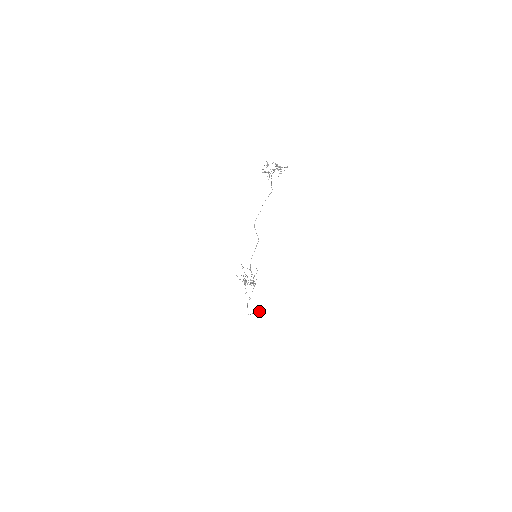
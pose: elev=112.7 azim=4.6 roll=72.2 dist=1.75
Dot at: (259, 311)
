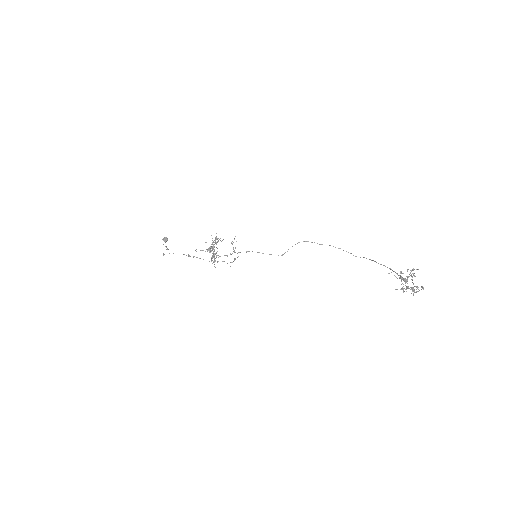
Dot at: (166, 241)
